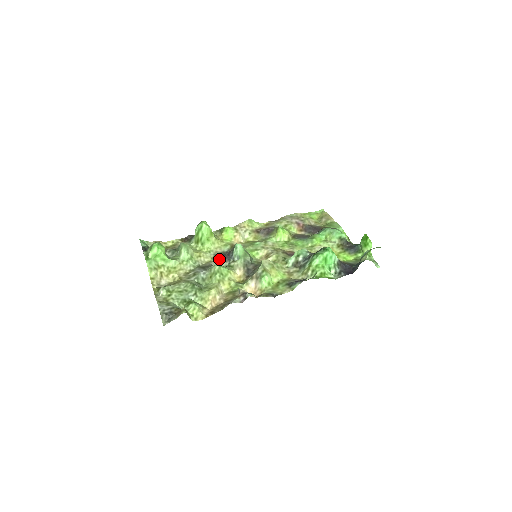
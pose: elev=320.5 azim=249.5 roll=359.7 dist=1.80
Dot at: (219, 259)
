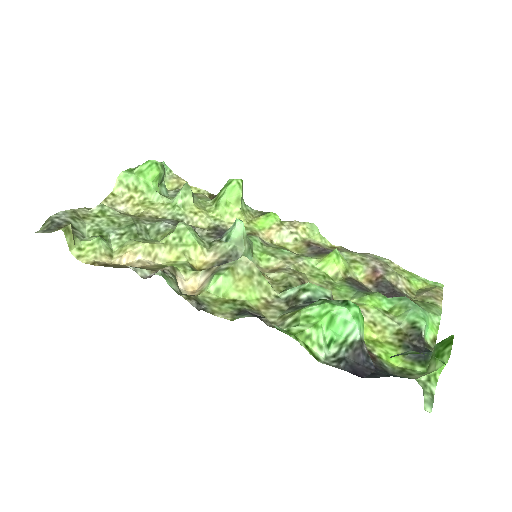
Dot at: (213, 231)
